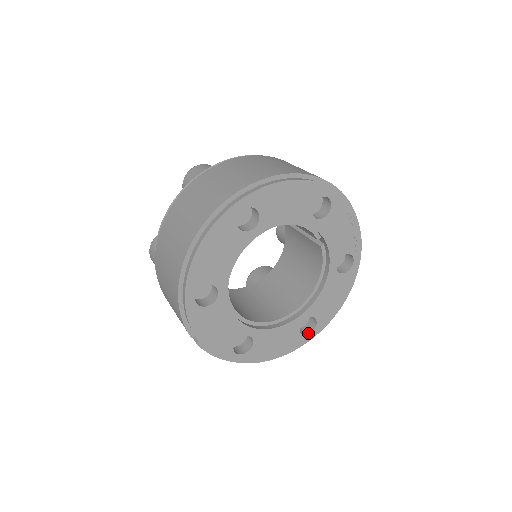
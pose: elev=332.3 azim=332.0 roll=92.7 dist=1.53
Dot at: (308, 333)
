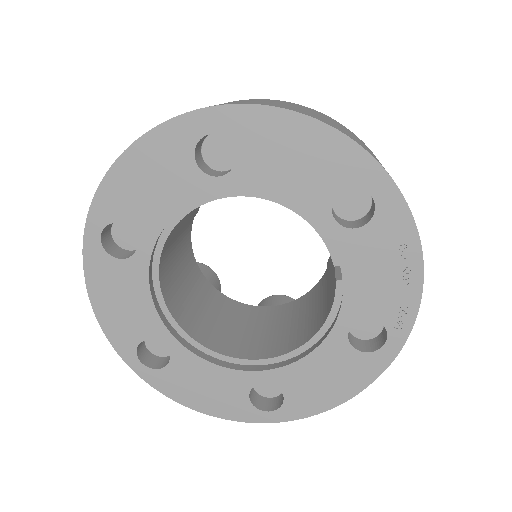
Dot at: (264, 409)
